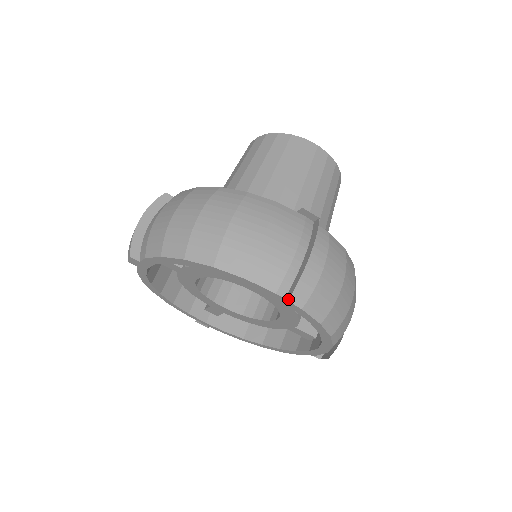
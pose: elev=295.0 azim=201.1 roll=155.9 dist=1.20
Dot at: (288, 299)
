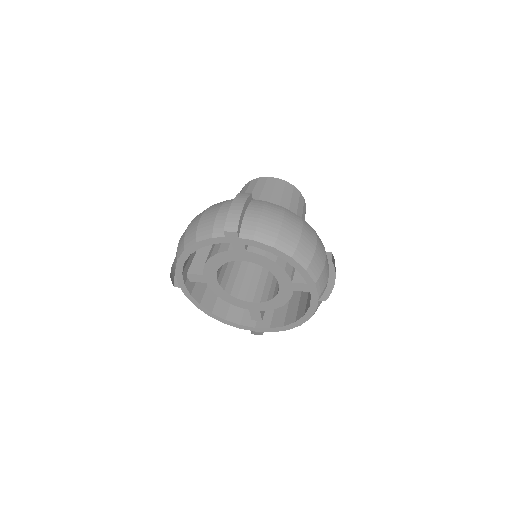
Dot at: (319, 301)
